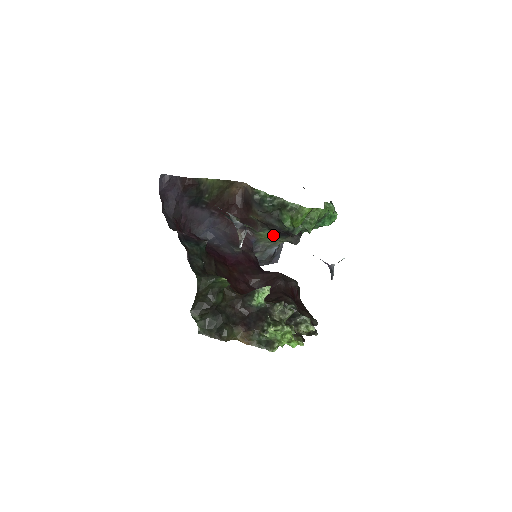
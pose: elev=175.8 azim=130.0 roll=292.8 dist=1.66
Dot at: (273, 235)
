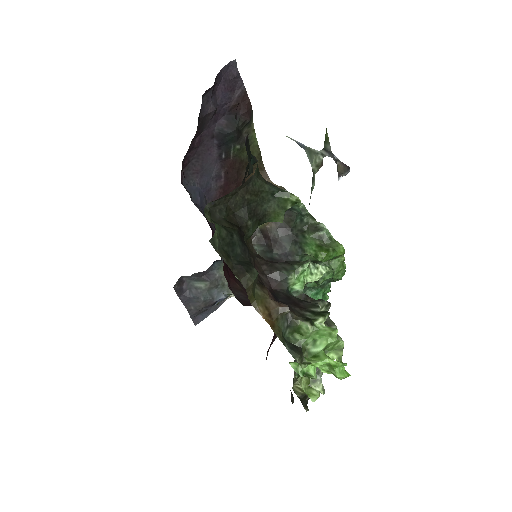
Dot at: occluded
